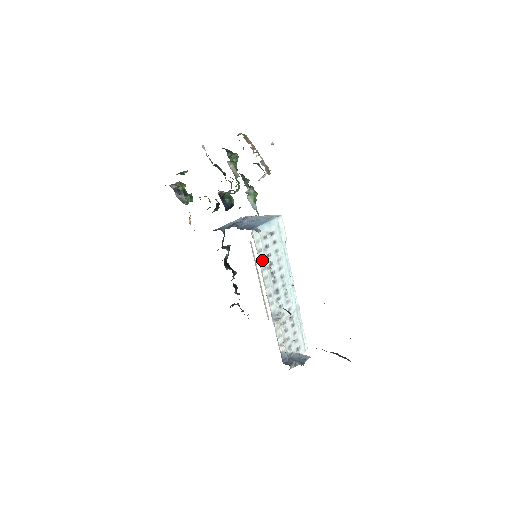
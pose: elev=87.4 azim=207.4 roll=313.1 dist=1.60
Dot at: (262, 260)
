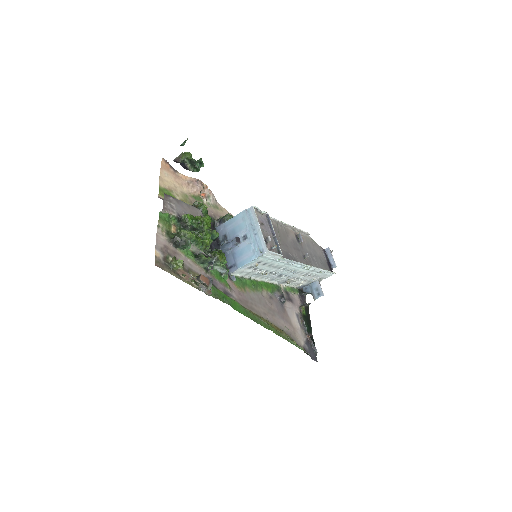
Dot at: (253, 275)
